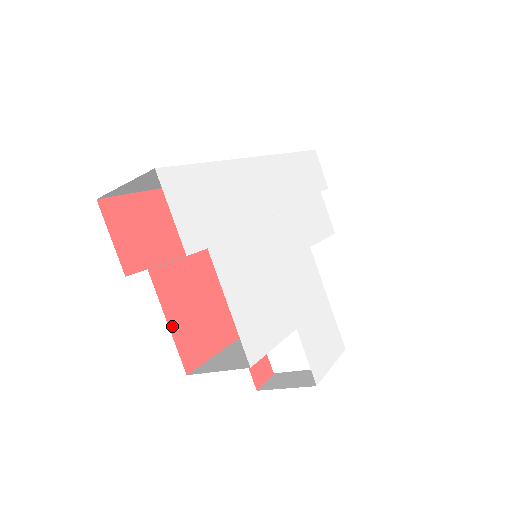
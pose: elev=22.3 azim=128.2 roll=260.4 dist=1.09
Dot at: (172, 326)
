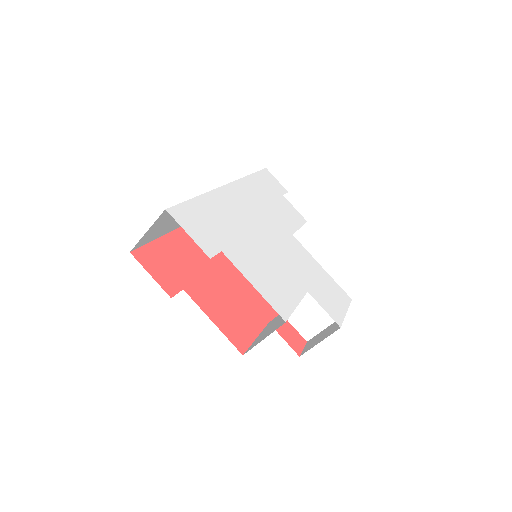
Dot at: (217, 324)
